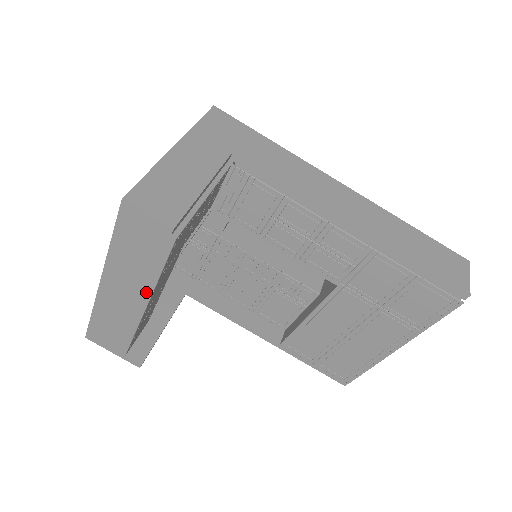
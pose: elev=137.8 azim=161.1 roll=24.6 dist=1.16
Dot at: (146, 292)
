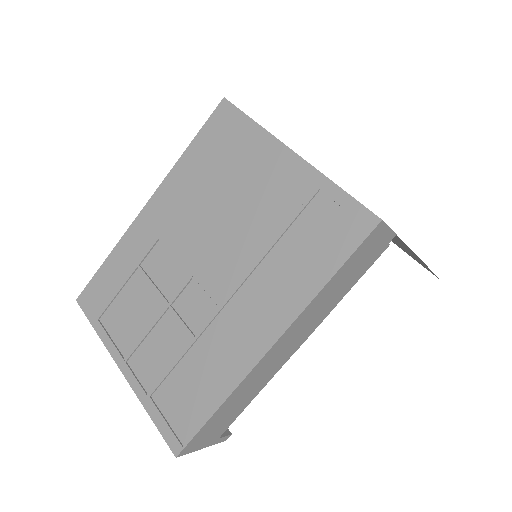
Dot at: (316, 326)
